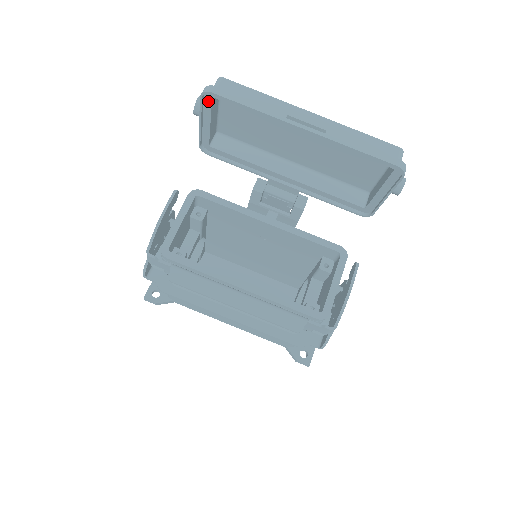
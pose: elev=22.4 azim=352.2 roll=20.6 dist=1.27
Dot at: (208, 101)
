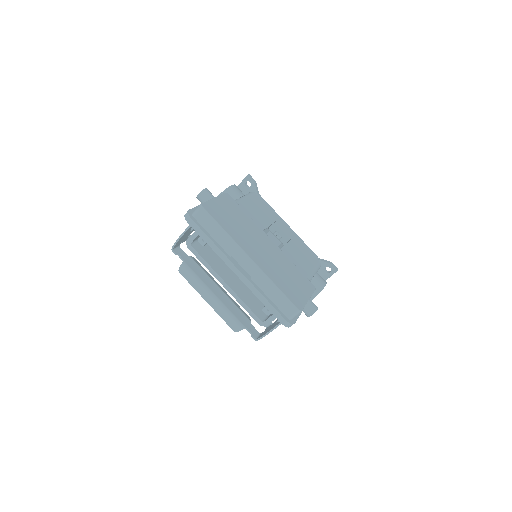
Dot at: occluded
